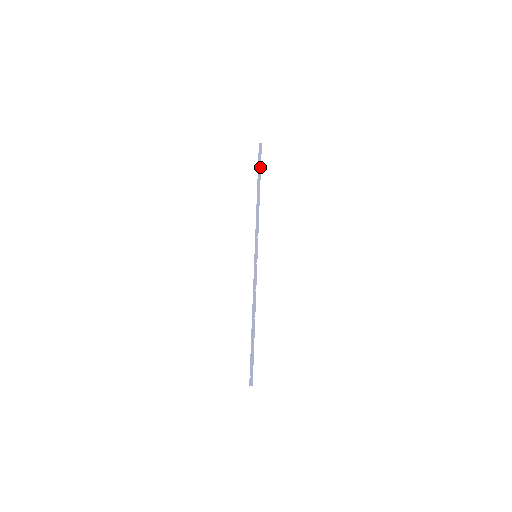
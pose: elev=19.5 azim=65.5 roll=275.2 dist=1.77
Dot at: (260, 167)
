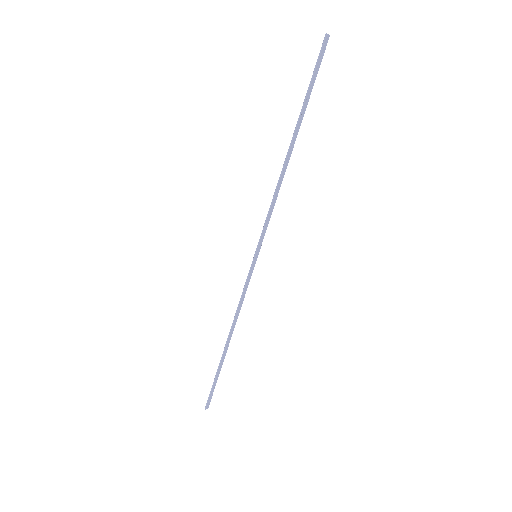
Dot at: (310, 92)
